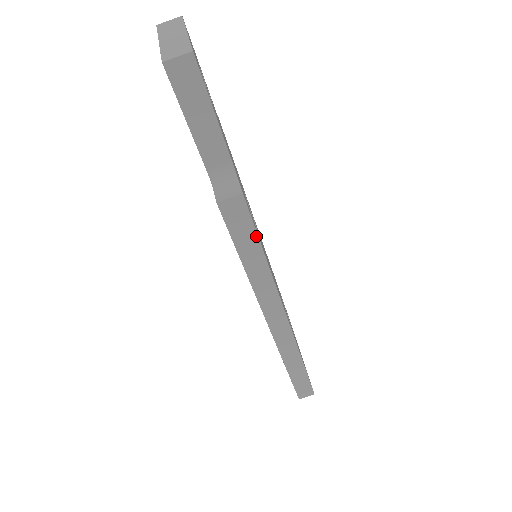
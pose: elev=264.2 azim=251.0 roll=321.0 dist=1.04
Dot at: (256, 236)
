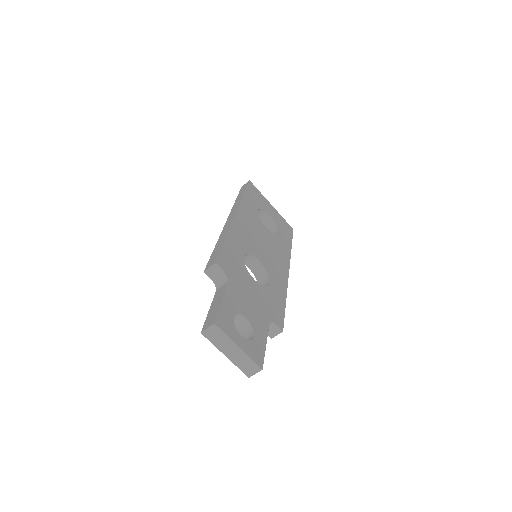
Dot at: (284, 313)
